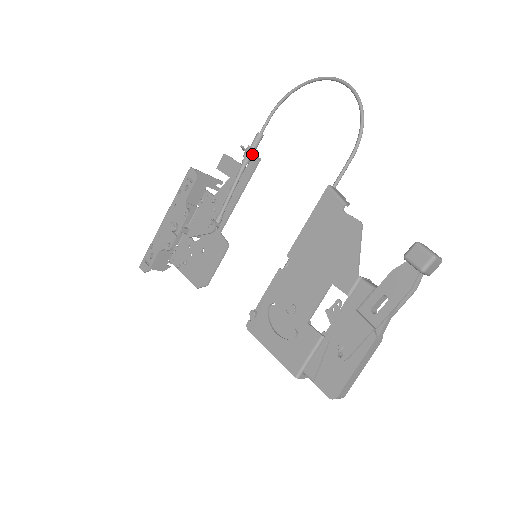
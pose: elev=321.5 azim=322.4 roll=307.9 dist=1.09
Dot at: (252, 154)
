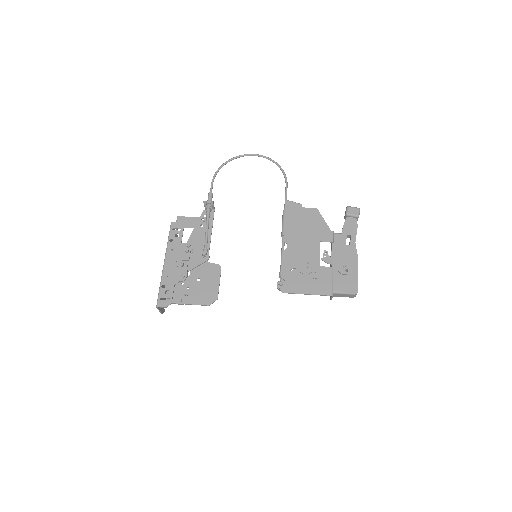
Dot at: (213, 205)
